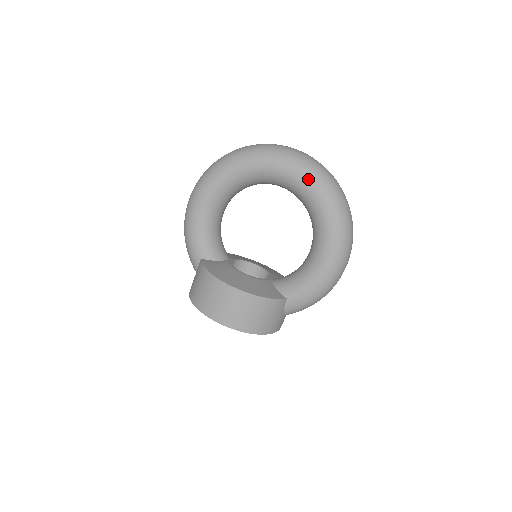
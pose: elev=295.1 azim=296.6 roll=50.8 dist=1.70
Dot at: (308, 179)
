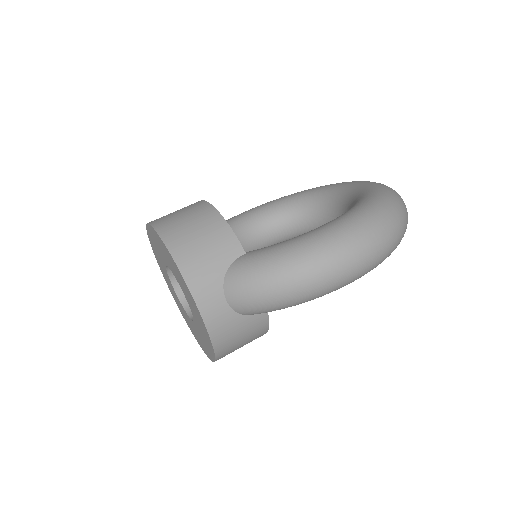
Dot at: (369, 183)
